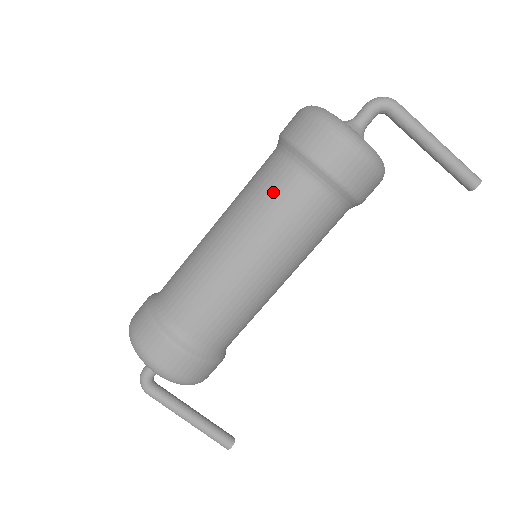
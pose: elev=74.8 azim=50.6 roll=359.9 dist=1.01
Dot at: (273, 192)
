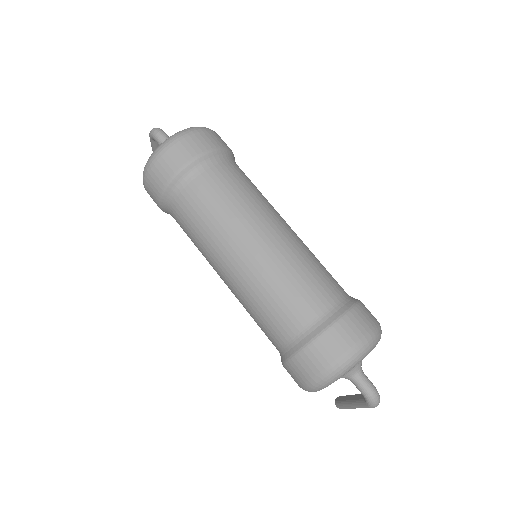
Dot at: (269, 317)
